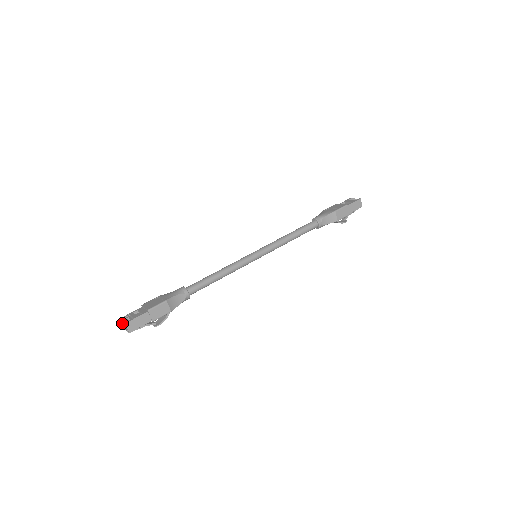
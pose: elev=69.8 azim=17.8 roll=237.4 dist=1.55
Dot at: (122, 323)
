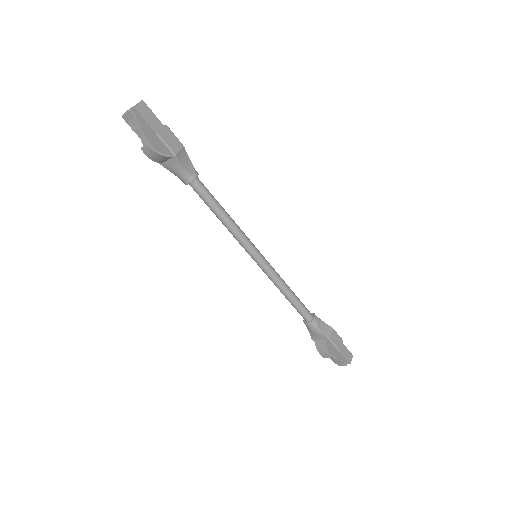
Dot at: occluded
